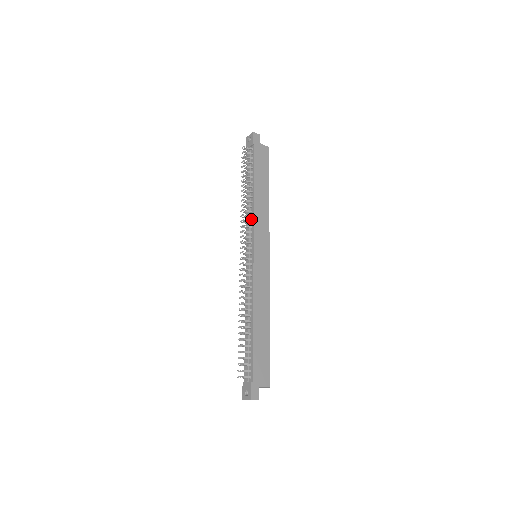
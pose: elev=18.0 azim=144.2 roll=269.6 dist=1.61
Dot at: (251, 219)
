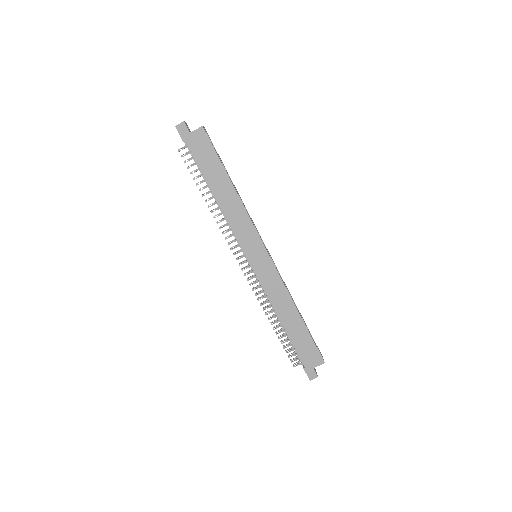
Dot at: (230, 226)
